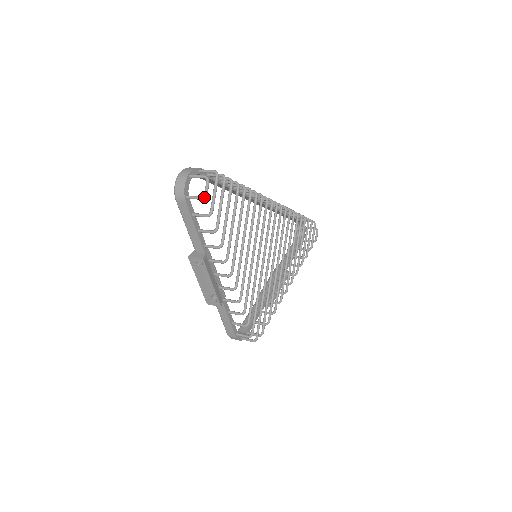
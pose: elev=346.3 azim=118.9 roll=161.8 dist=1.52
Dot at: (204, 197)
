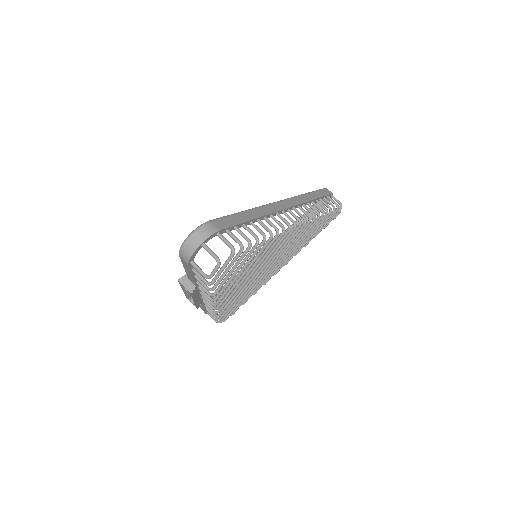
Dot at: (208, 278)
